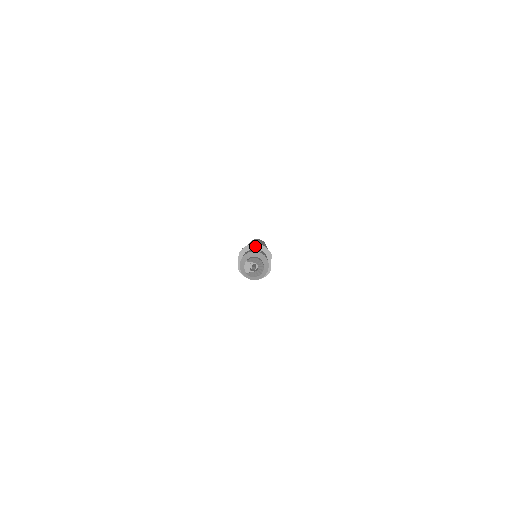
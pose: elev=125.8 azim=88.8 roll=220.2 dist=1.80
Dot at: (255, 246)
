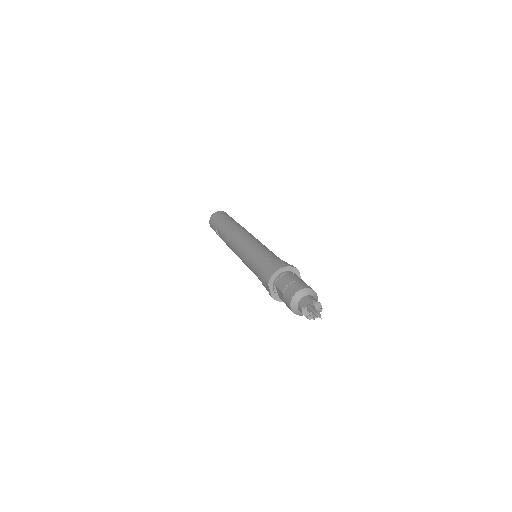
Dot at: (281, 270)
